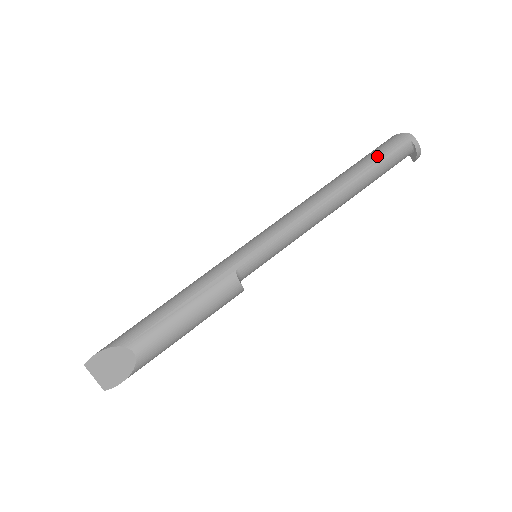
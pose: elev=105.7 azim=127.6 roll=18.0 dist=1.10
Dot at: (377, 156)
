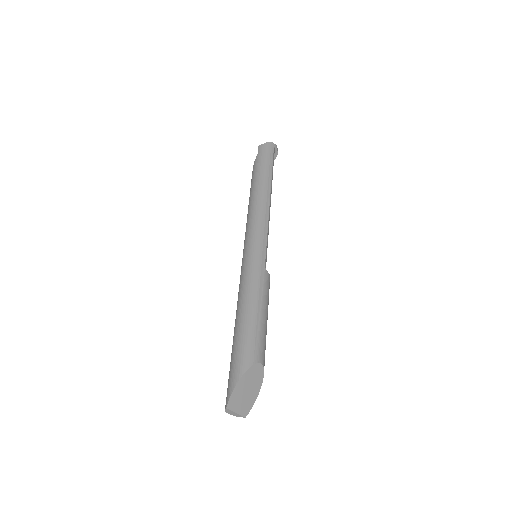
Dot at: (268, 161)
